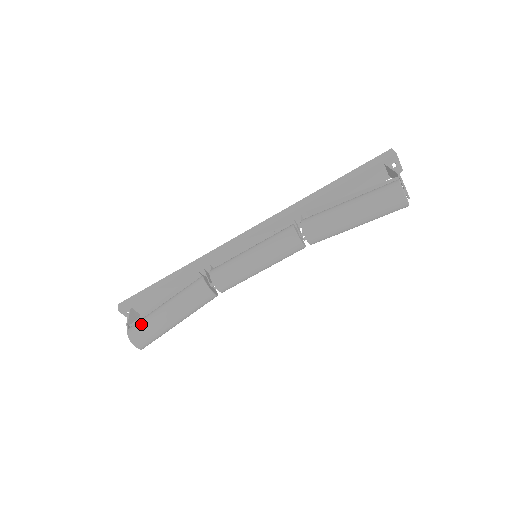
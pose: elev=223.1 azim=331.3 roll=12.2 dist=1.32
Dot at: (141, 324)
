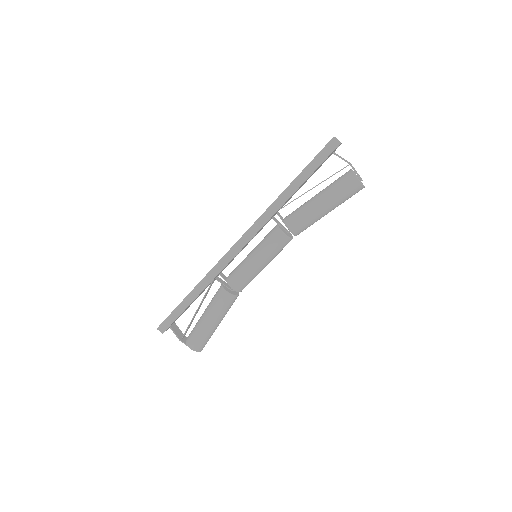
Dot at: (198, 340)
